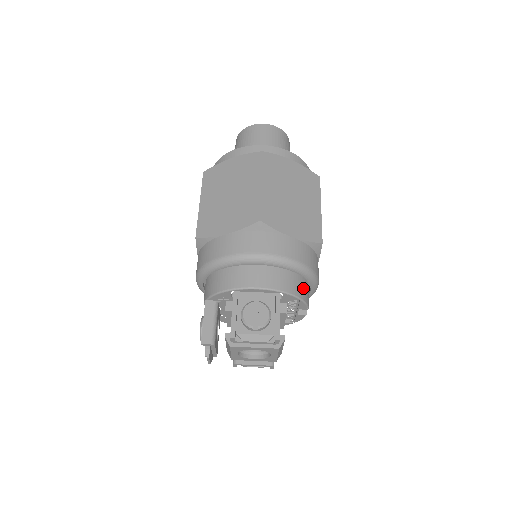
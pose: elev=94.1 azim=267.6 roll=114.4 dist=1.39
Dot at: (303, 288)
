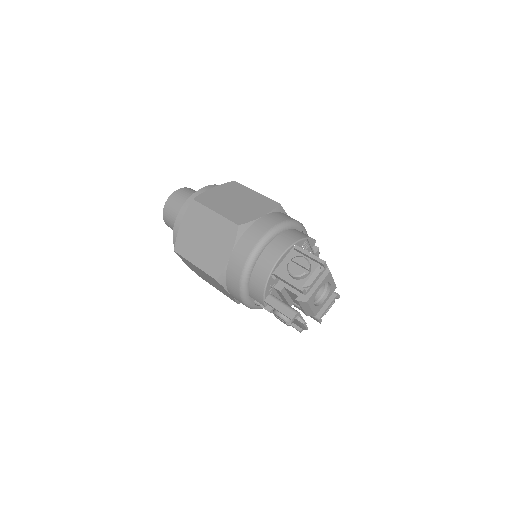
Dot at: (301, 233)
